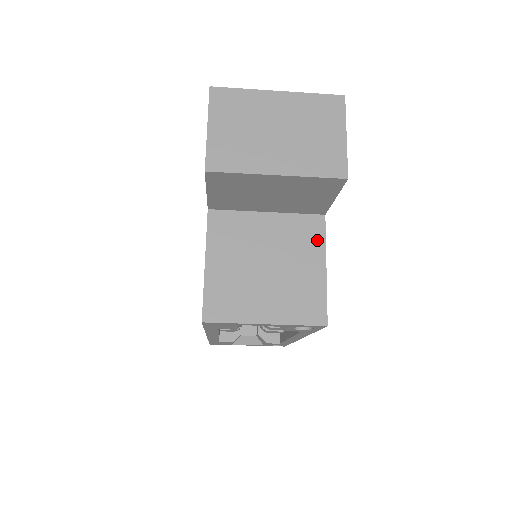
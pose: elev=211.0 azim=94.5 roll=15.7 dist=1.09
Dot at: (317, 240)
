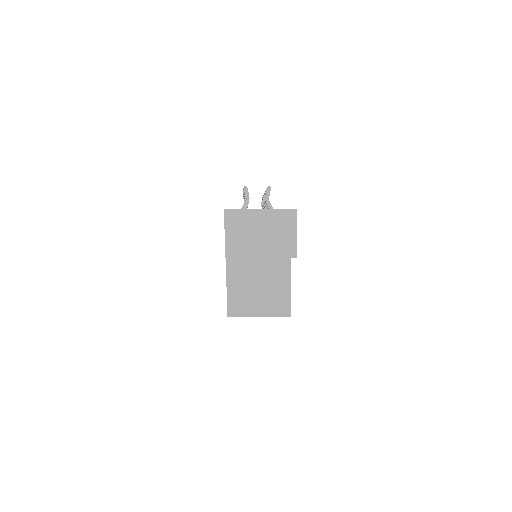
Dot at: (286, 271)
